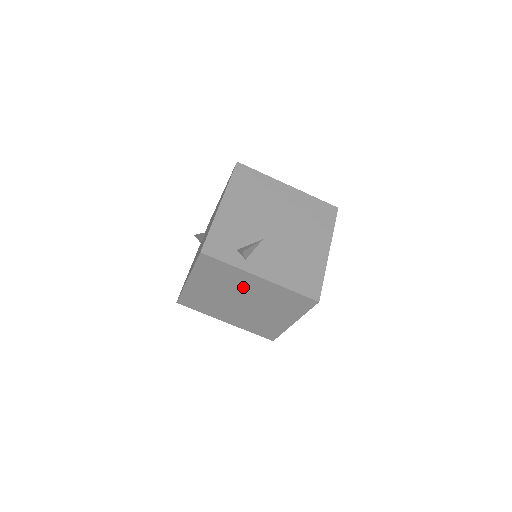
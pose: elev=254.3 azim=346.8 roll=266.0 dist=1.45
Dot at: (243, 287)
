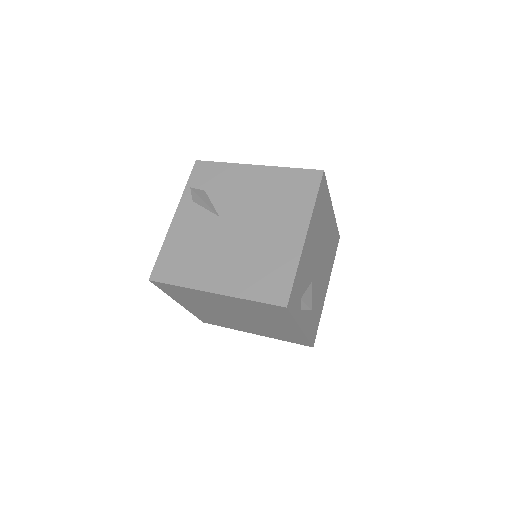
Dot at: (267, 320)
